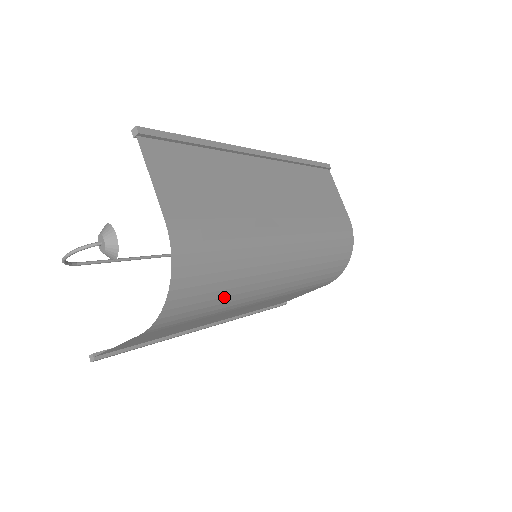
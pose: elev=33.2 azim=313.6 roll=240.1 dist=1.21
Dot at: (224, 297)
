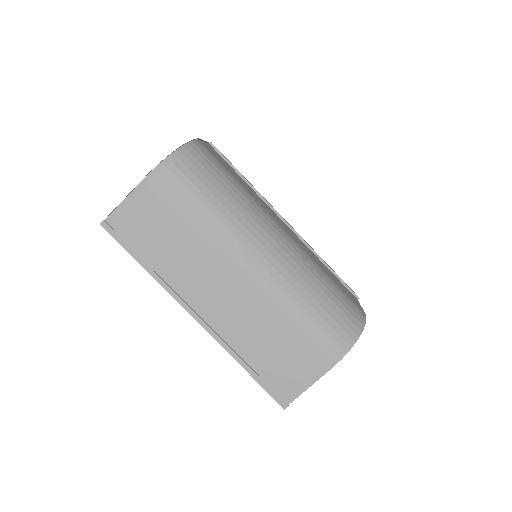
Dot at: (211, 203)
